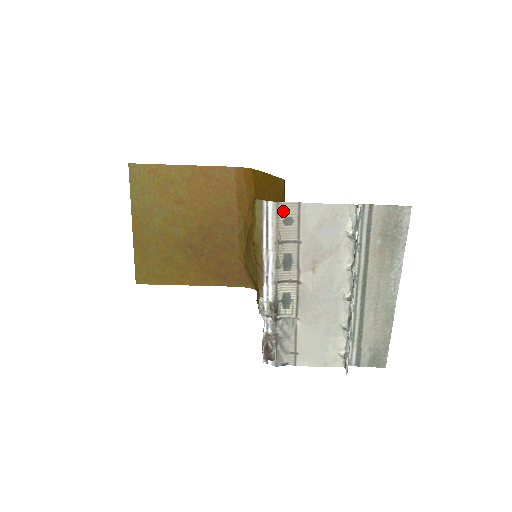
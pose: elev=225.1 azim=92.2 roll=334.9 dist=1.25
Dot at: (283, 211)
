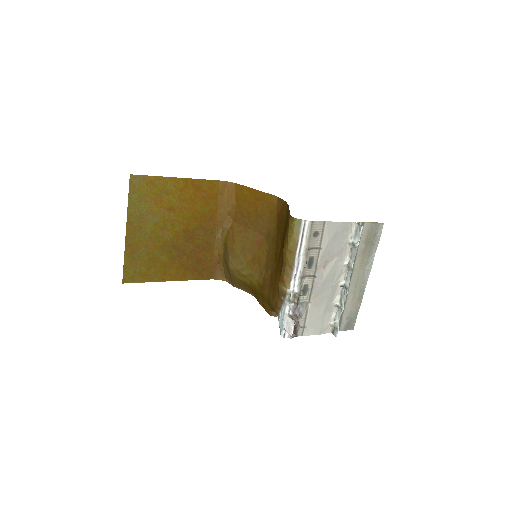
Dot at: (314, 227)
